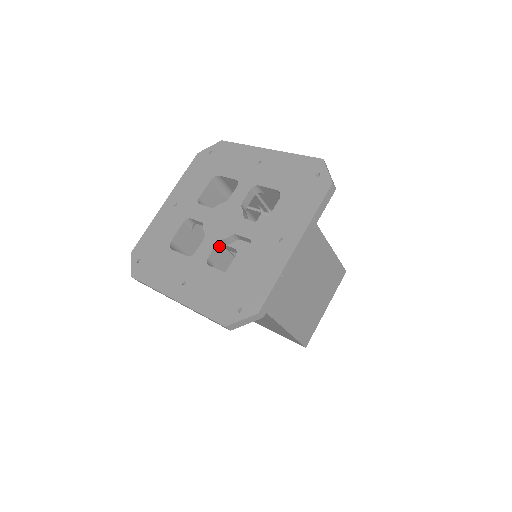
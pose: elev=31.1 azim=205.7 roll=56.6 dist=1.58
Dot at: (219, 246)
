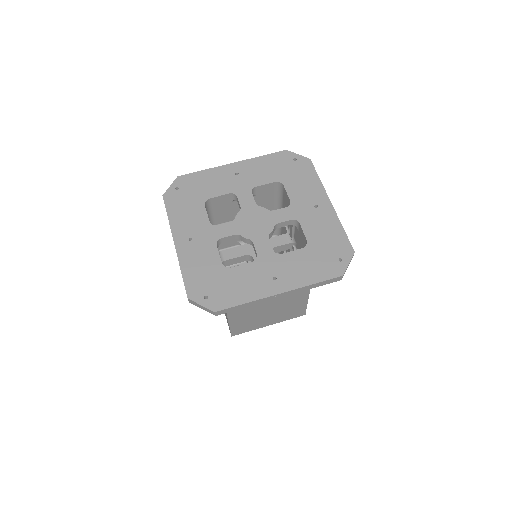
Dot at: occluded
